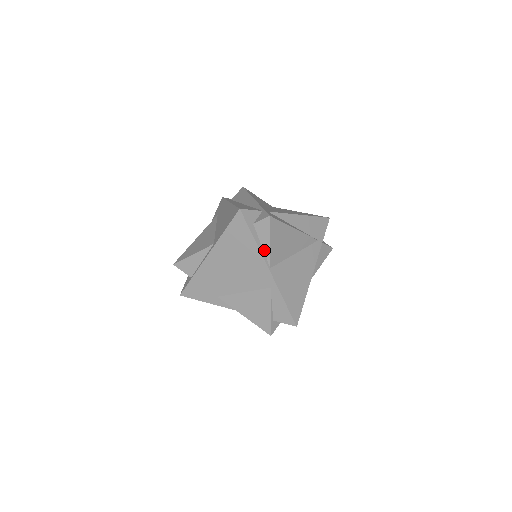
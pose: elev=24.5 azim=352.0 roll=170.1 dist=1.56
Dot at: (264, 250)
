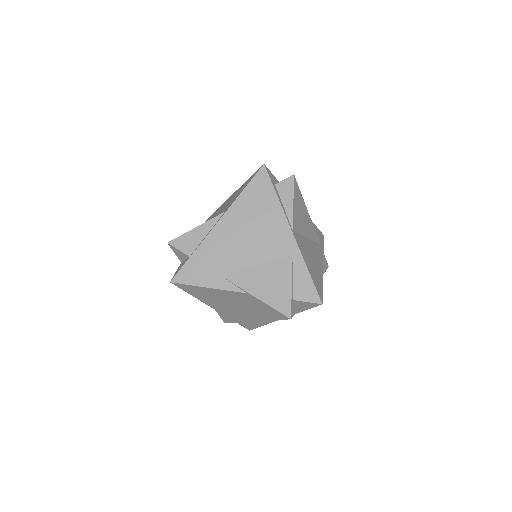
Dot at: (286, 211)
